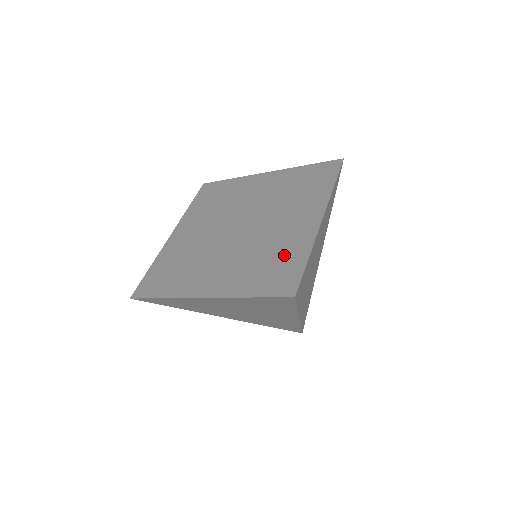
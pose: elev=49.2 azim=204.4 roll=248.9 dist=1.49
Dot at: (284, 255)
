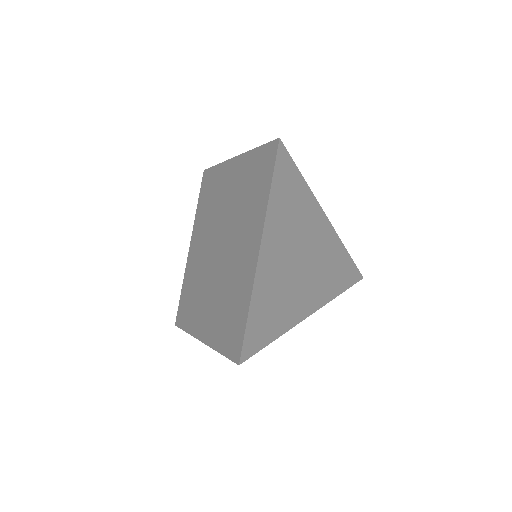
Dot at: (236, 302)
